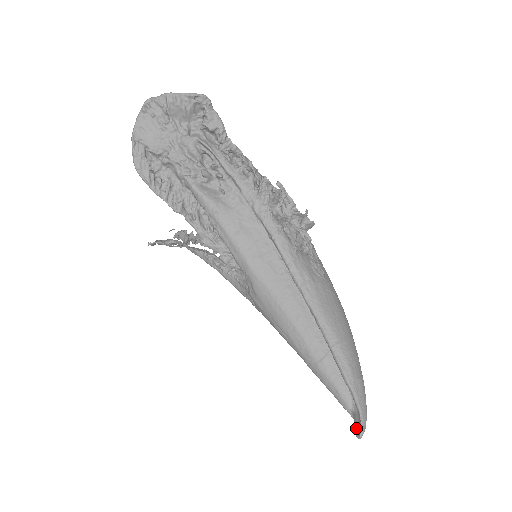
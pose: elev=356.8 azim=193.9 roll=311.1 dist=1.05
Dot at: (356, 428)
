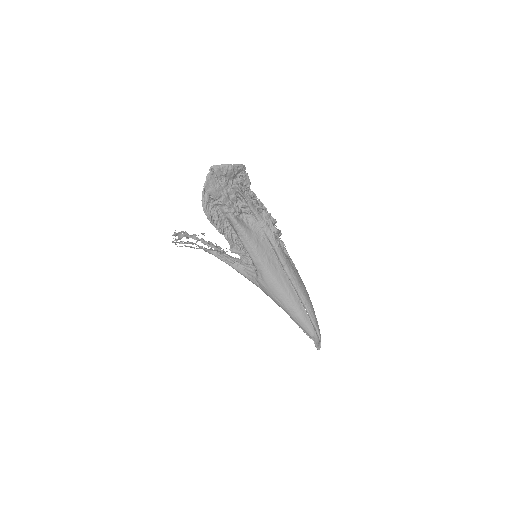
Dot at: (316, 345)
